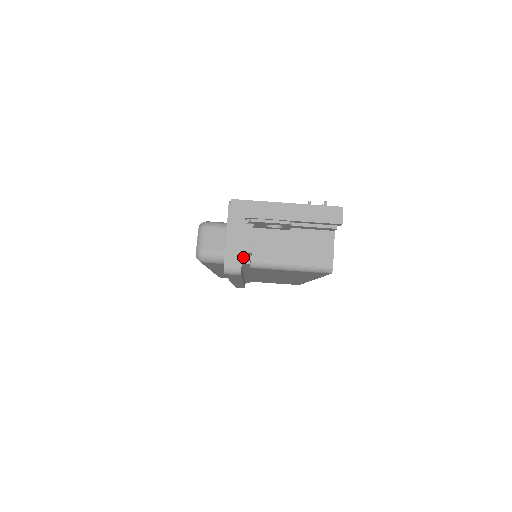
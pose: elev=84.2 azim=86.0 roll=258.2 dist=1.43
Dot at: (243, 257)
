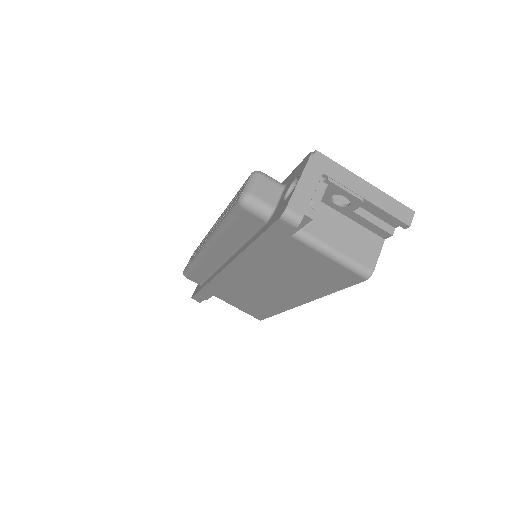
Dot at: (308, 209)
